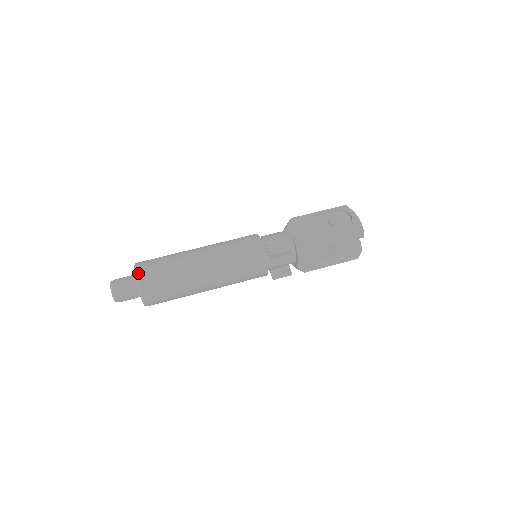
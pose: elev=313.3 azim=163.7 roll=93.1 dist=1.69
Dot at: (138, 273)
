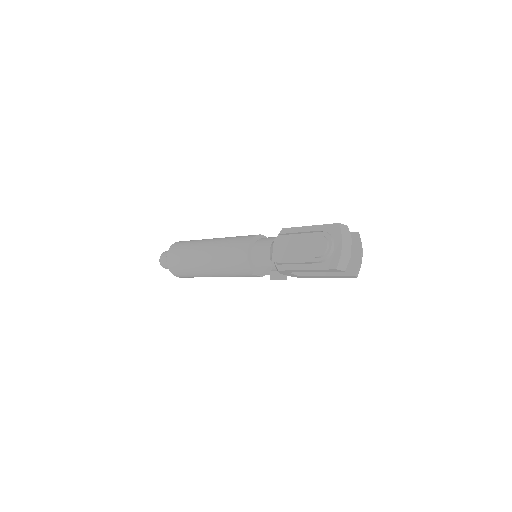
Dot at: (167, 259)
